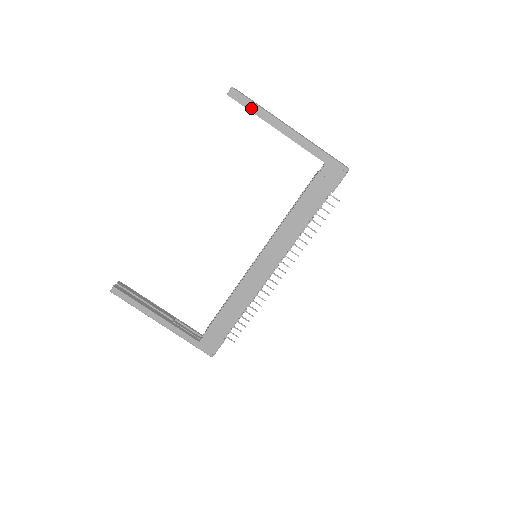
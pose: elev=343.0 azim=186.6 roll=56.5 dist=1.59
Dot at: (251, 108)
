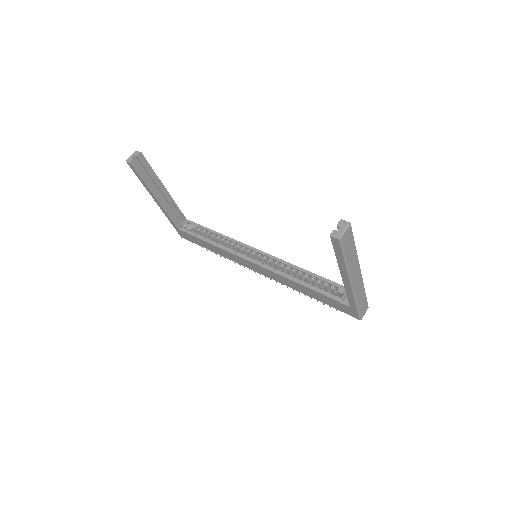
Dot at: (338, 256)
